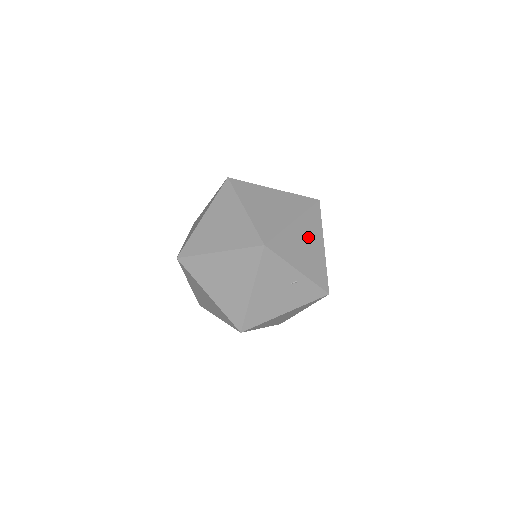
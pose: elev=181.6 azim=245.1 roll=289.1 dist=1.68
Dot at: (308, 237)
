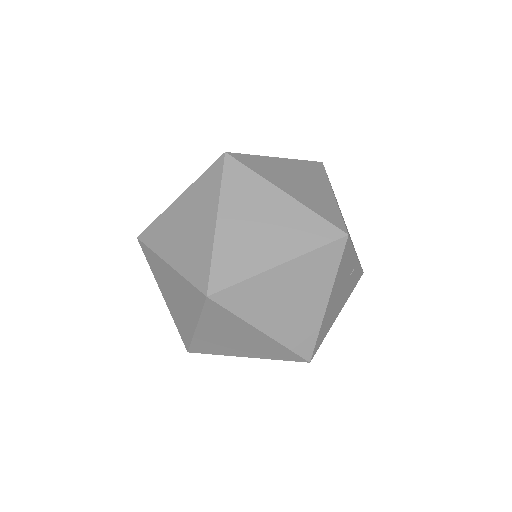
Dot at: occluded
